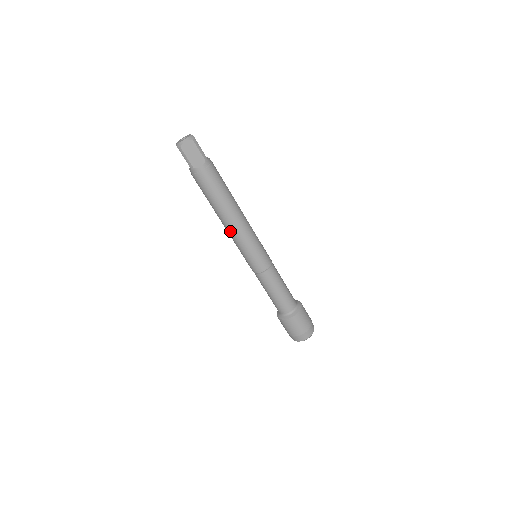
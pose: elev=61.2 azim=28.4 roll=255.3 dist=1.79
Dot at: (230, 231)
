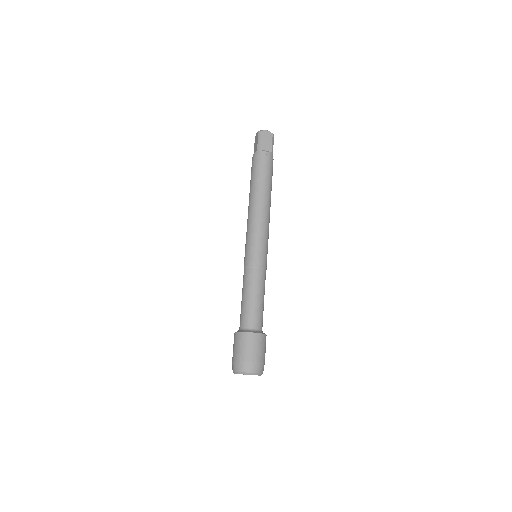
Dot at: (252, 214)
